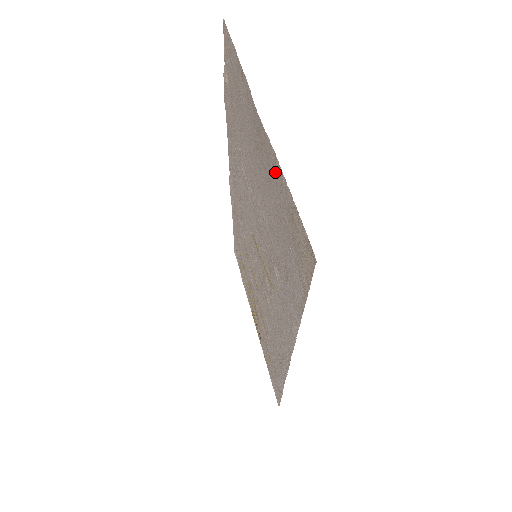
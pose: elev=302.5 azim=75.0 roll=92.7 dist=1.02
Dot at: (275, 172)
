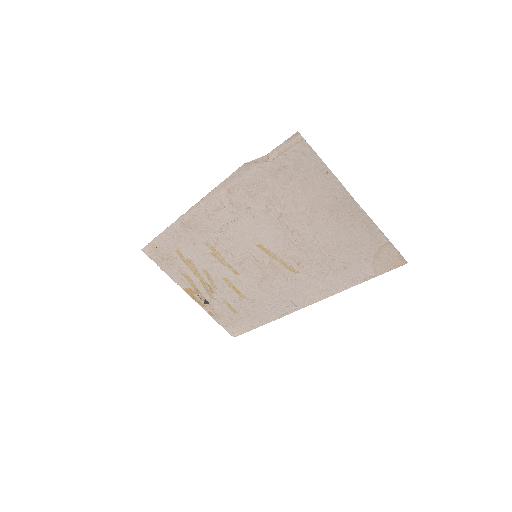
Dot at: (365, 226)
